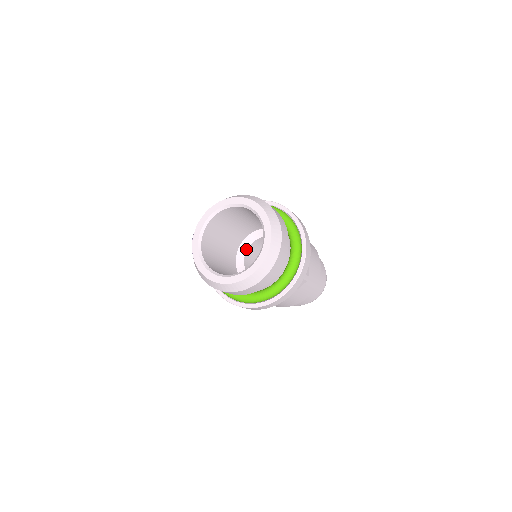
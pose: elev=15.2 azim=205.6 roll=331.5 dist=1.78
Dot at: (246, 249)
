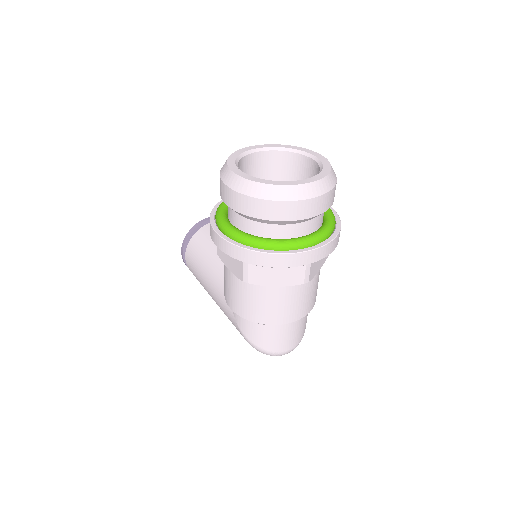
Dot at: occluded
